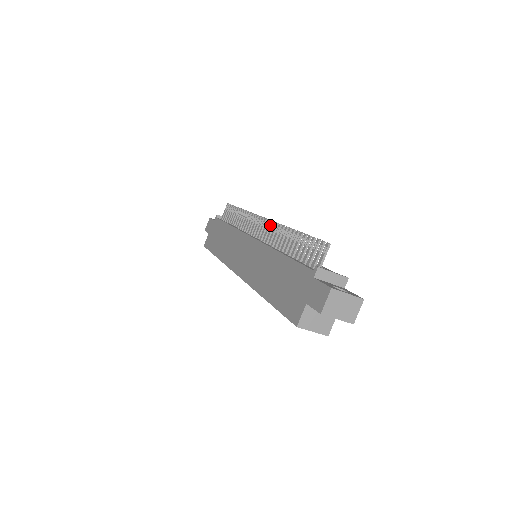
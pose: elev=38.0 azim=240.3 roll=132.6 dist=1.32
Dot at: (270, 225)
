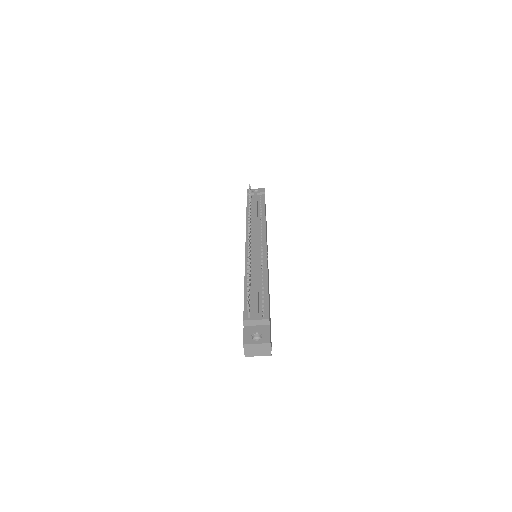
Dot at: occluded
